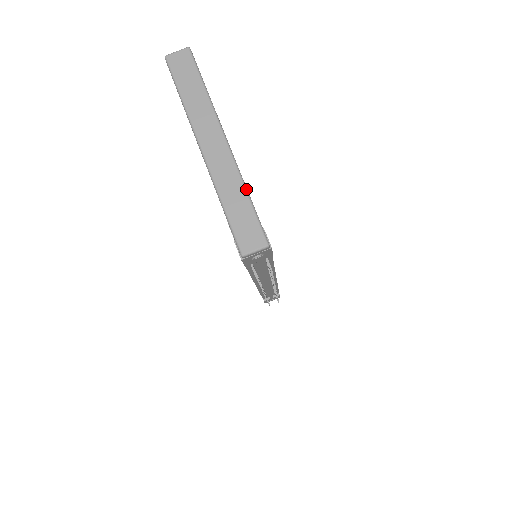
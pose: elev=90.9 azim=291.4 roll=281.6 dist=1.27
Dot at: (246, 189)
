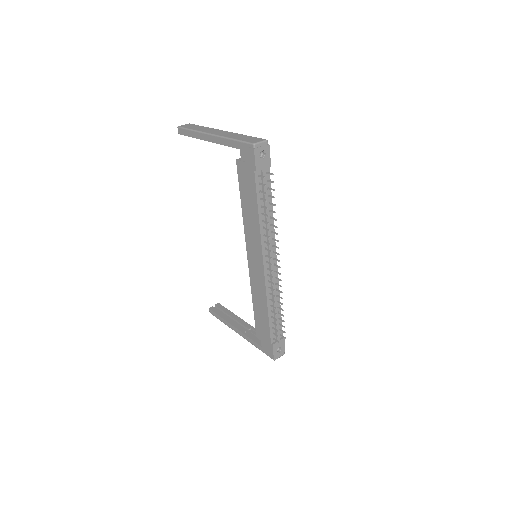
Dot at: (244, 135)
